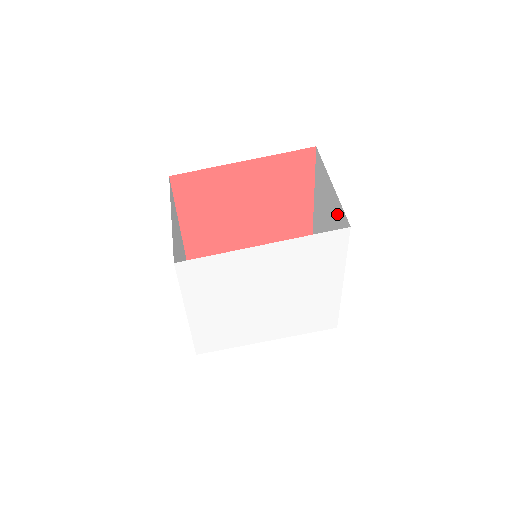
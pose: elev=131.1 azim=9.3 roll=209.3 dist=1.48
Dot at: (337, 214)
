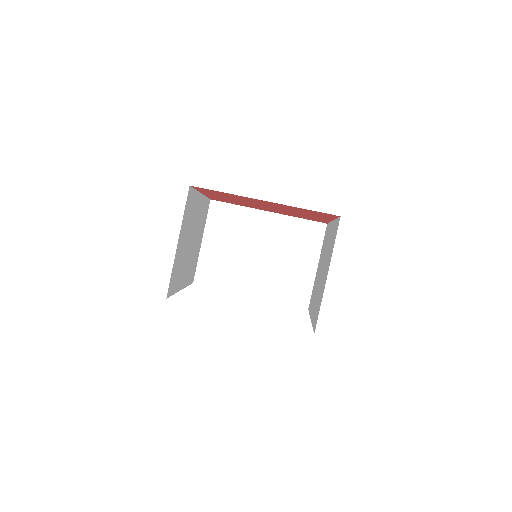
Dot at: (321, 296)
